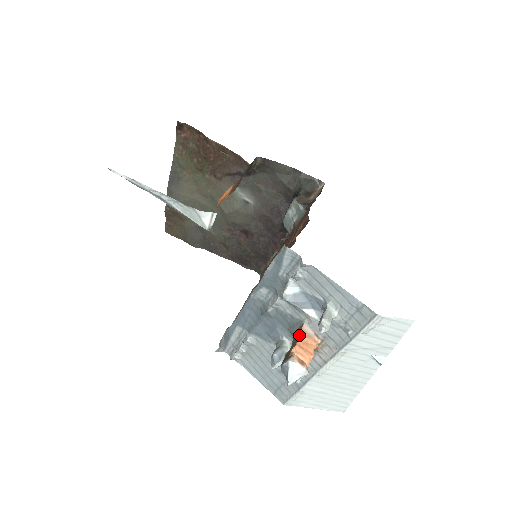
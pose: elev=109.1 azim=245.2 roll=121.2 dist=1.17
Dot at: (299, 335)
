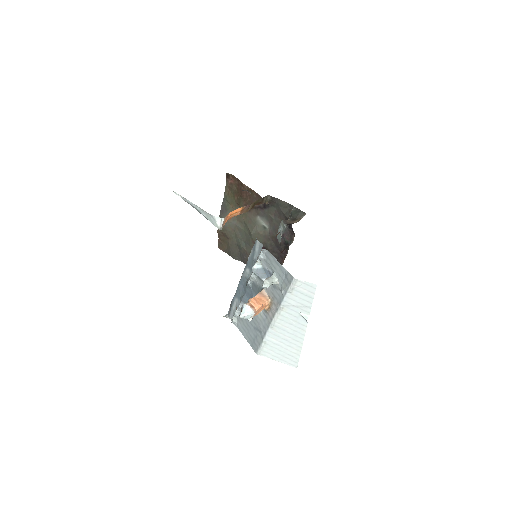
Dot at: (257, 294)
